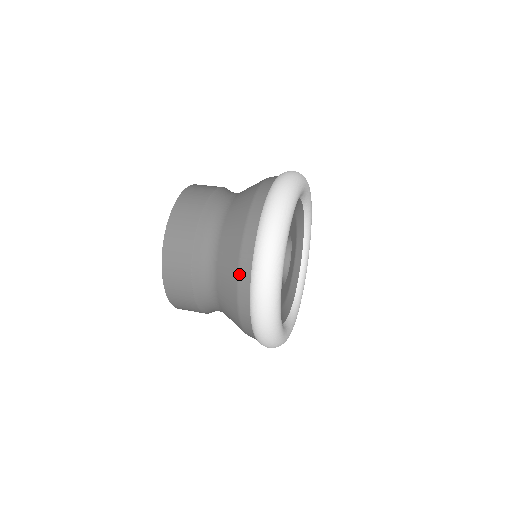
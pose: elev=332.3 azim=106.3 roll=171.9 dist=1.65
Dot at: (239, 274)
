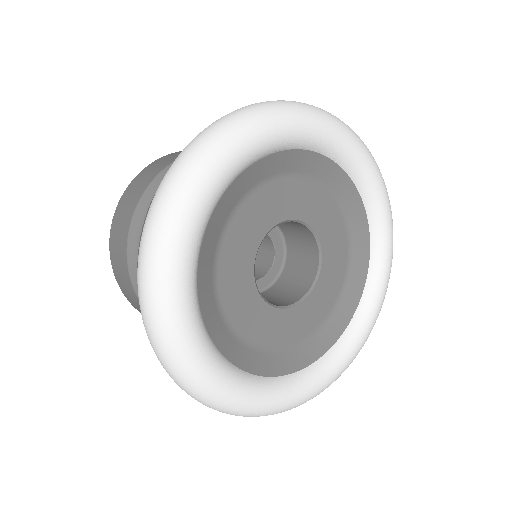
Dot at: occluded
